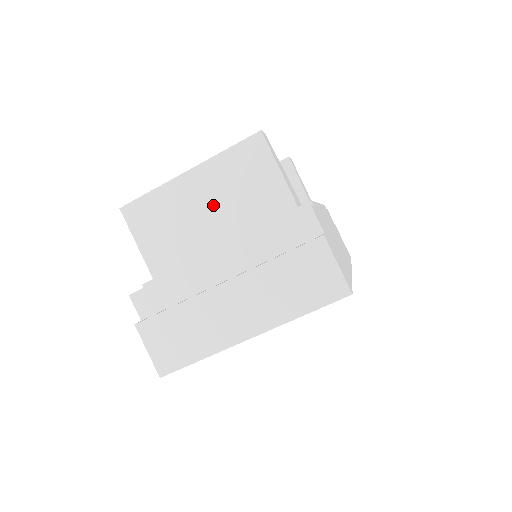
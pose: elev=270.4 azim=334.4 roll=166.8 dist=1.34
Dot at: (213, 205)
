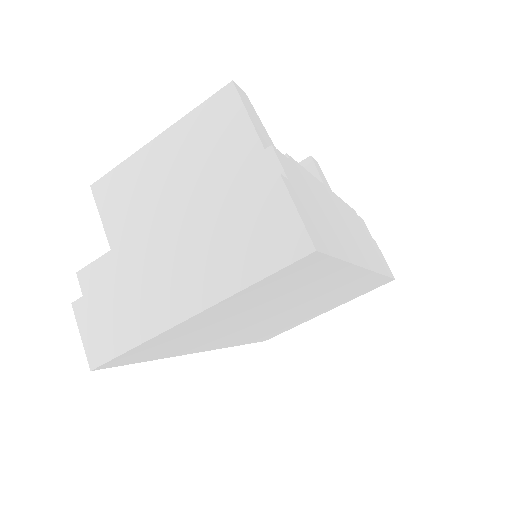
Dot at: (179, 172)
